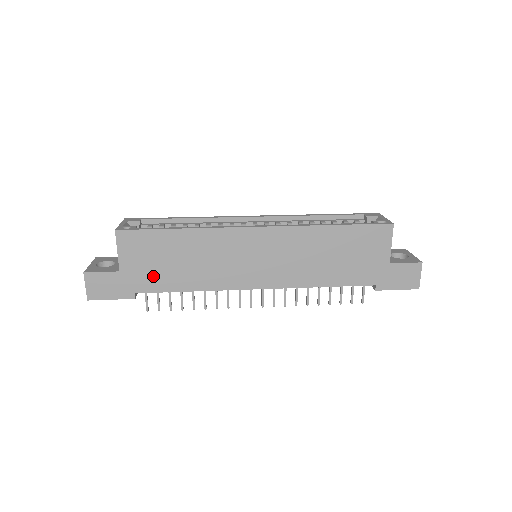
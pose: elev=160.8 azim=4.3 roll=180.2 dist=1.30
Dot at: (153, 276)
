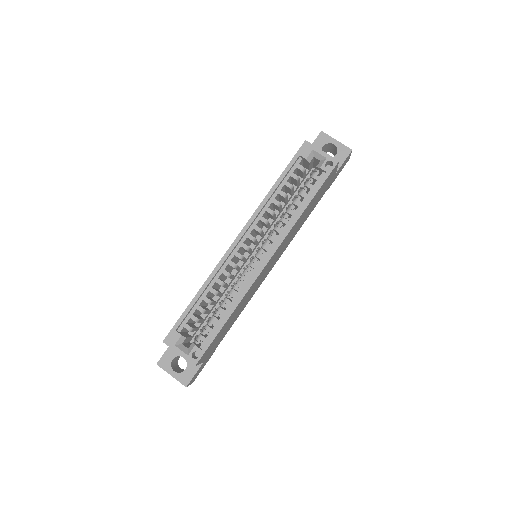
Dot at: (220, 339)
